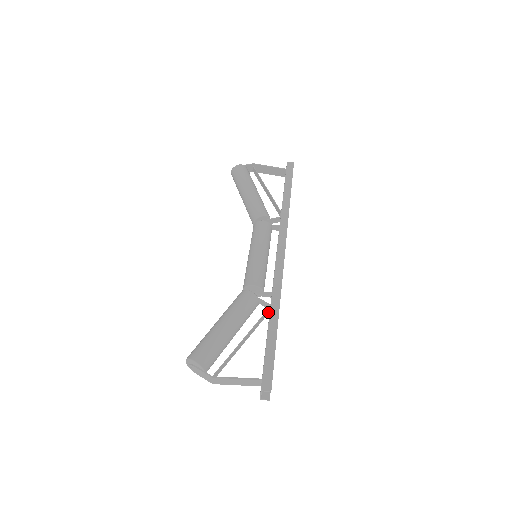
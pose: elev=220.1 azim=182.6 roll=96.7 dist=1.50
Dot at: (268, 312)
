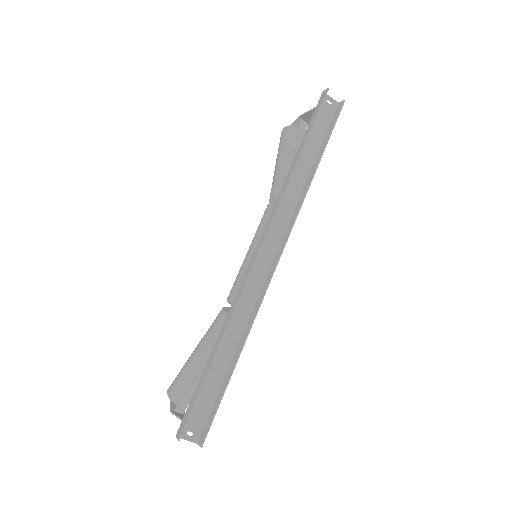
Dot at: (233, 334)
